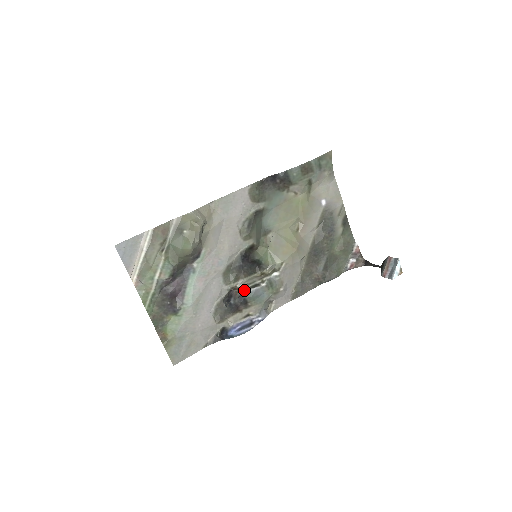
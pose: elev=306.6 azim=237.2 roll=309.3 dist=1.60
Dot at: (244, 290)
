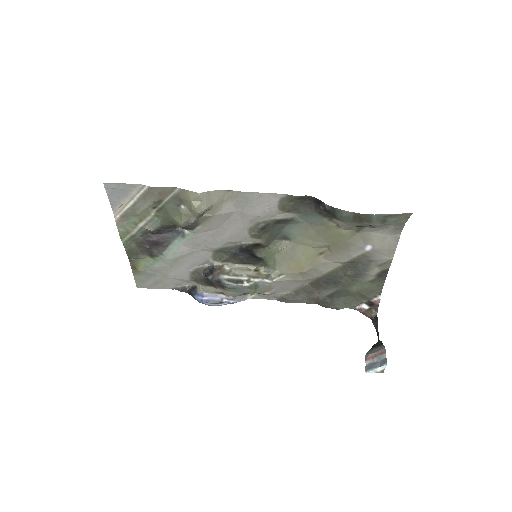
Dot at: (224, 278)
